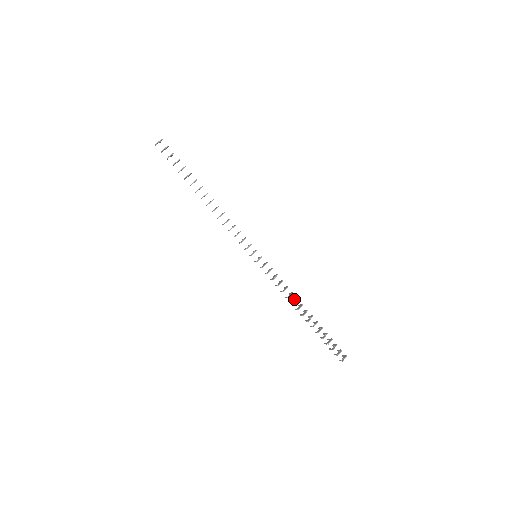
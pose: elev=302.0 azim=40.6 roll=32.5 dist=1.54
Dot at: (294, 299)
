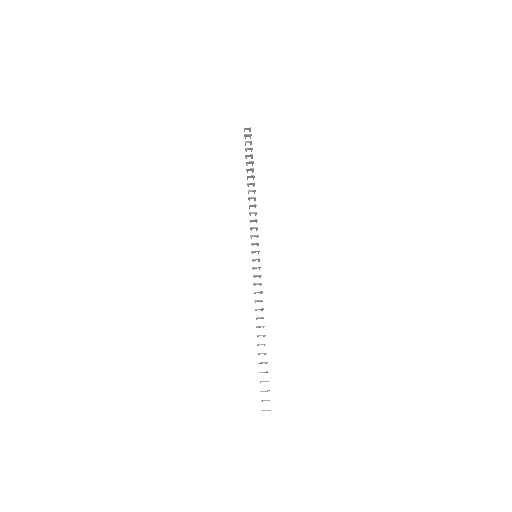
Dot at: (262, 317)
